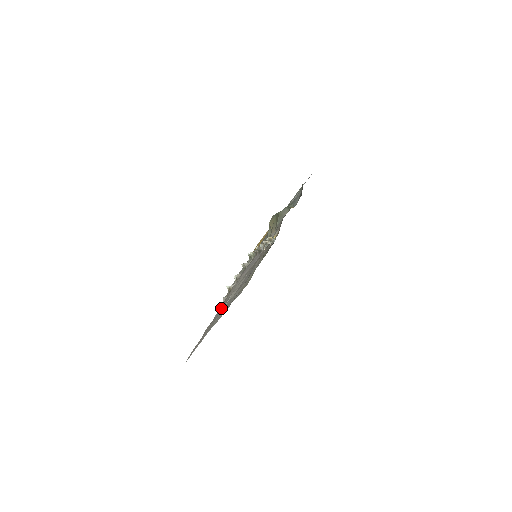
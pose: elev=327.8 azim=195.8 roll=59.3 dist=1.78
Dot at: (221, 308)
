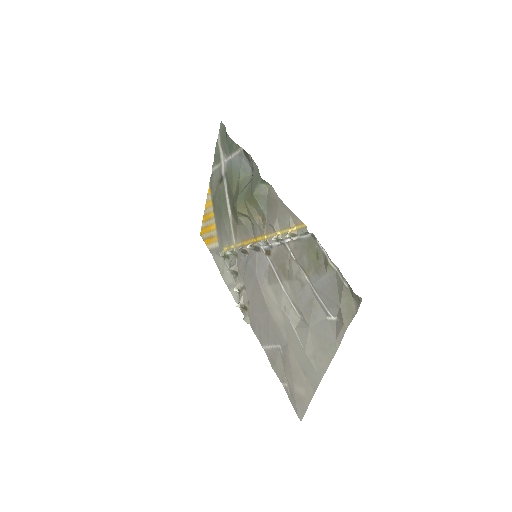
Dot at: (286, 340)
